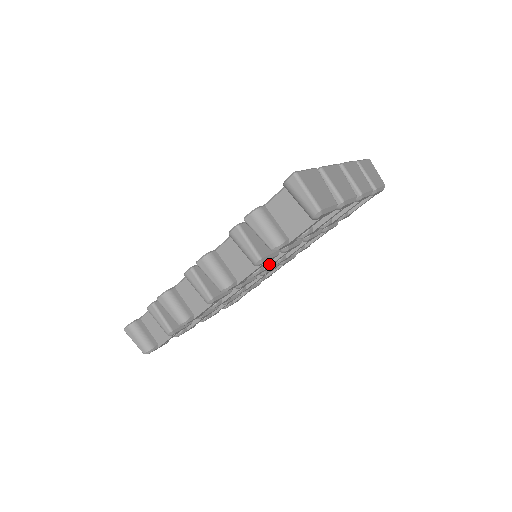
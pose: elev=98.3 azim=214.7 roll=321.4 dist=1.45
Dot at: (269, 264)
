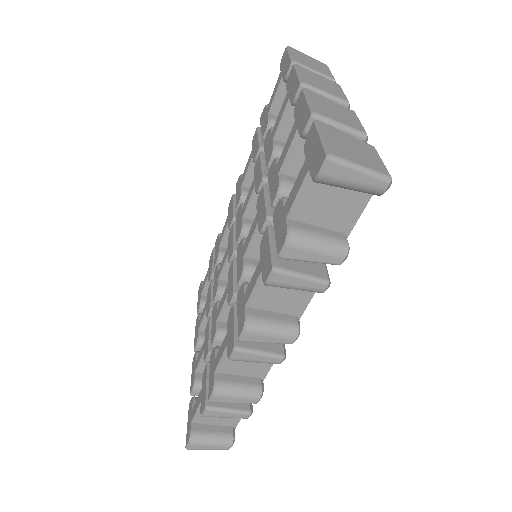
Dot at: occluded
